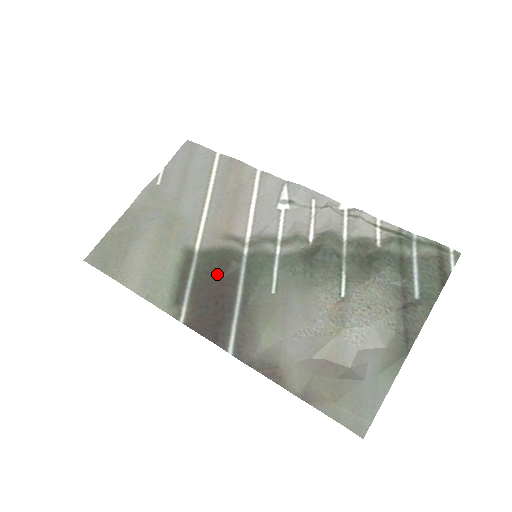
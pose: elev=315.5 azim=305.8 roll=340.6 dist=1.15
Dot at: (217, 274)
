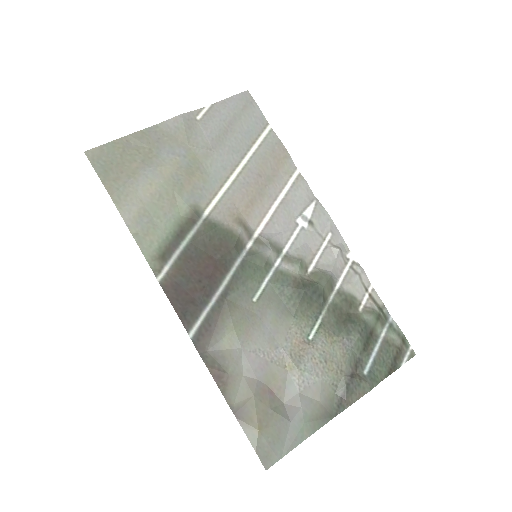
Dot at: (213, 252)
